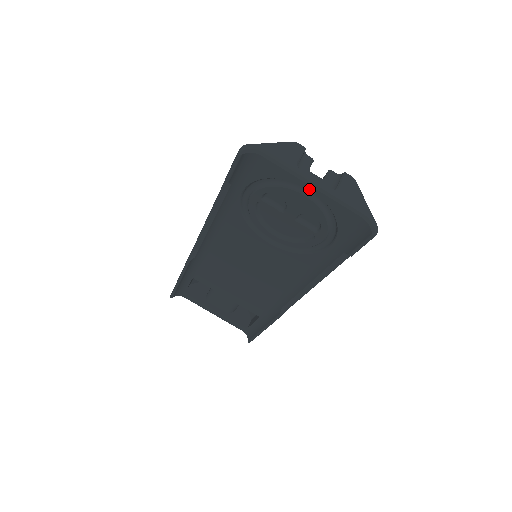
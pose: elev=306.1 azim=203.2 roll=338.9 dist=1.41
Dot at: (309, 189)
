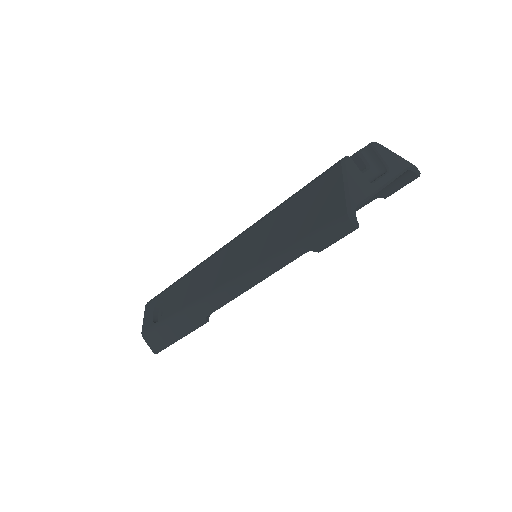
Dot at: occluded
